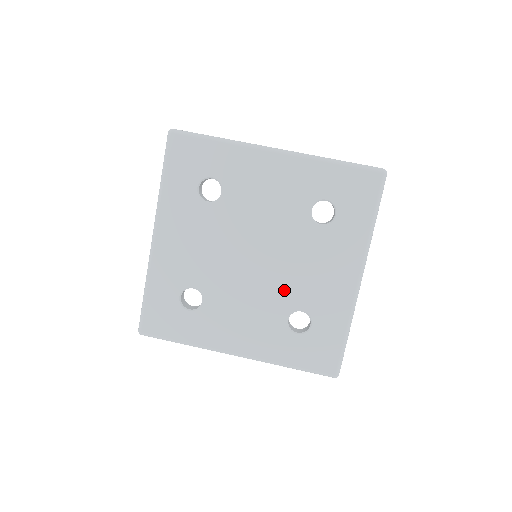
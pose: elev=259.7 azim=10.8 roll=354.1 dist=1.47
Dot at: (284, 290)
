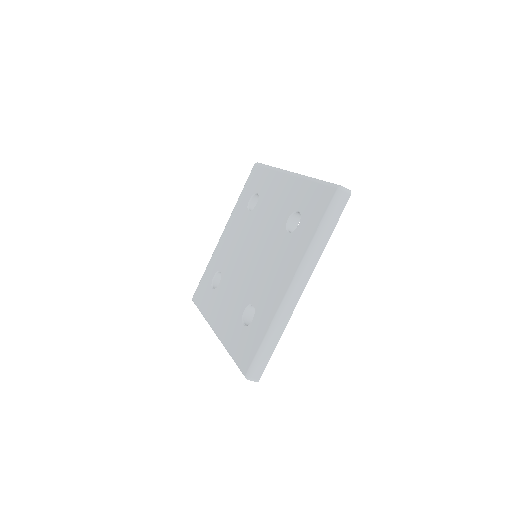
Dot at: (252, 284)
